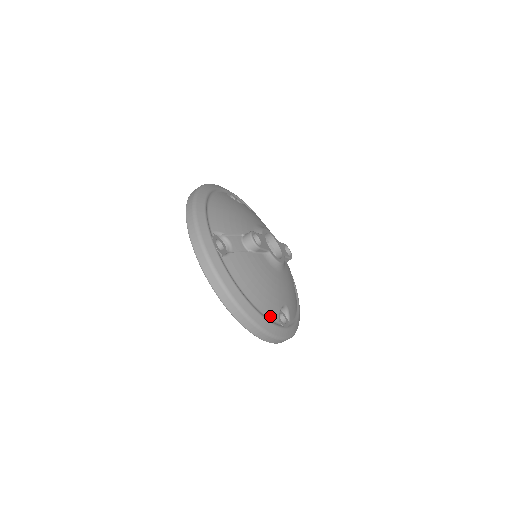
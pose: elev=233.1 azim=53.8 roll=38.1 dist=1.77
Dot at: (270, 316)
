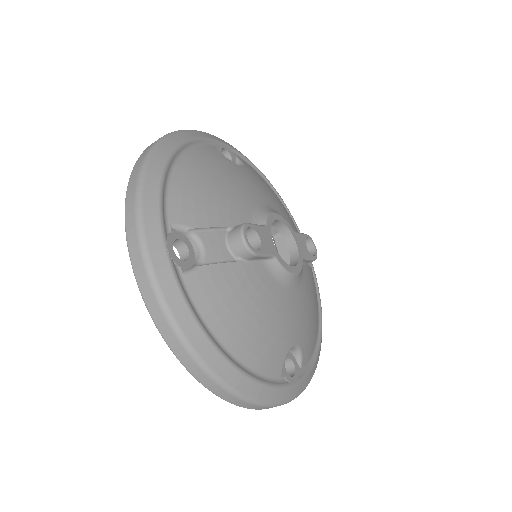
Dot at: (266, 372)
